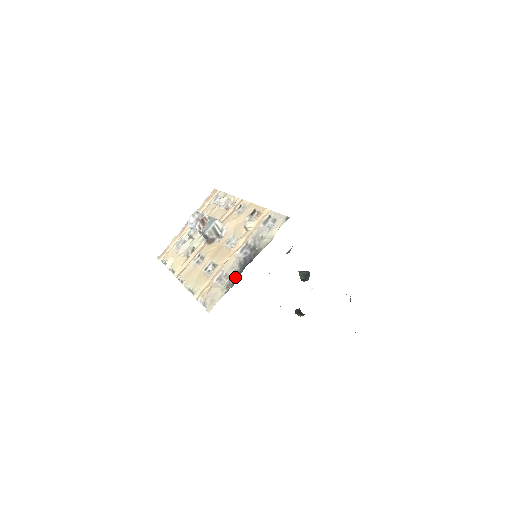
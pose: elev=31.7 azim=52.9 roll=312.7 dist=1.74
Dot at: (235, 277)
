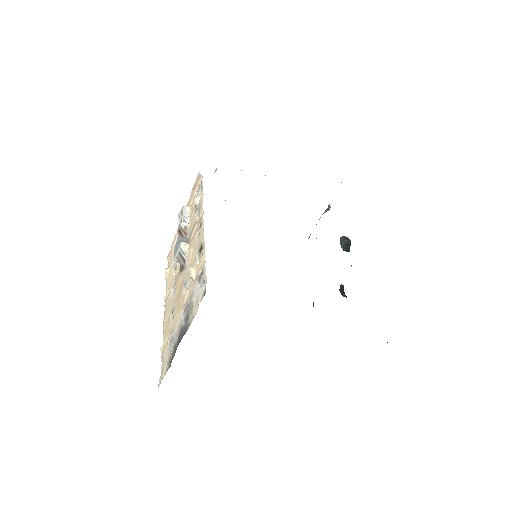
Dot at: (173, 354)
